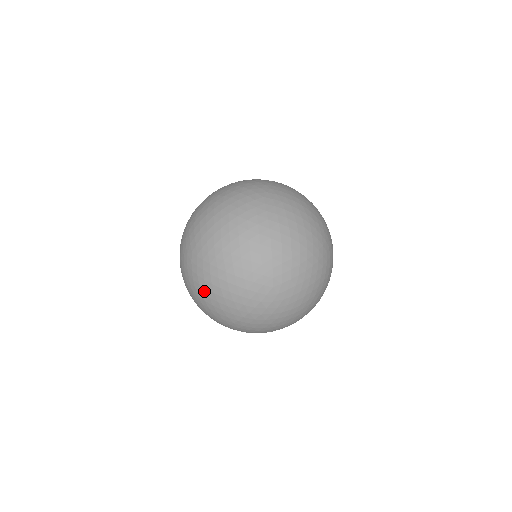
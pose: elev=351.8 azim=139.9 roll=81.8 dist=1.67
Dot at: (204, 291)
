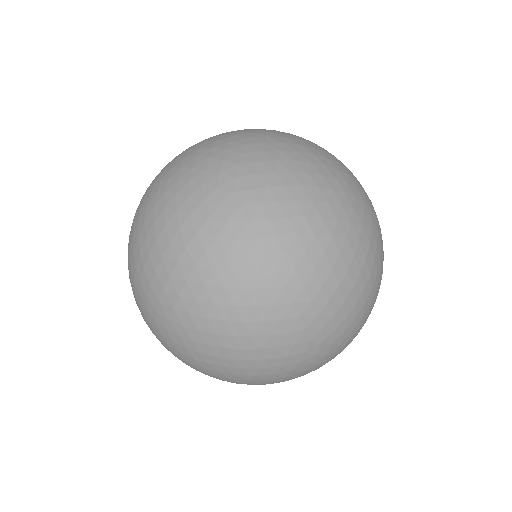
Dot at: occluded
